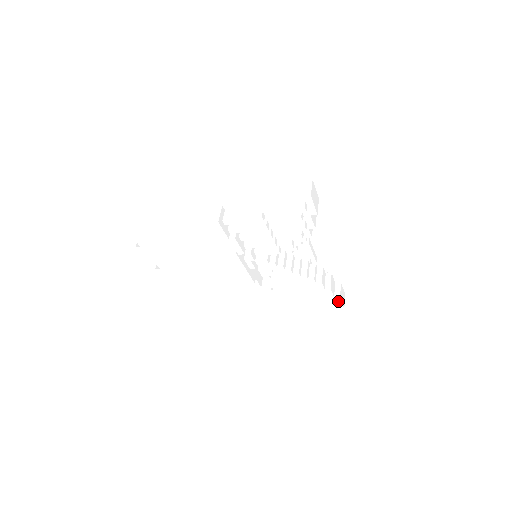
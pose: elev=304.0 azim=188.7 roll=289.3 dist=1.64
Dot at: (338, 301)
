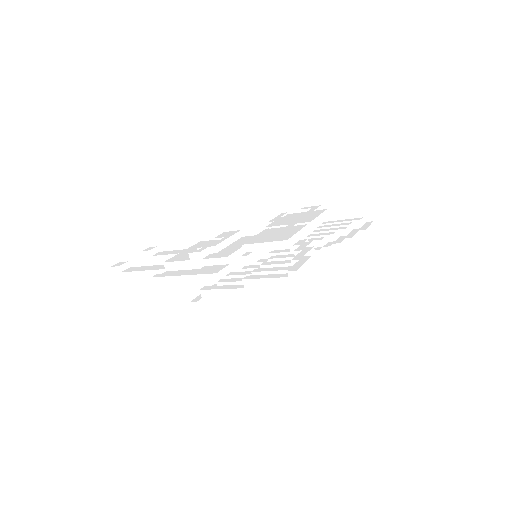
Dot at: occluded
